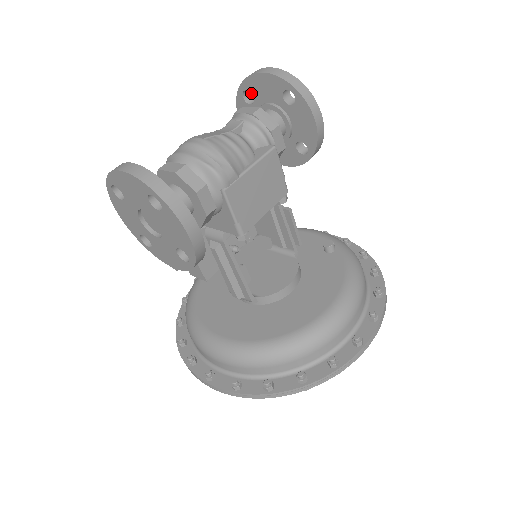
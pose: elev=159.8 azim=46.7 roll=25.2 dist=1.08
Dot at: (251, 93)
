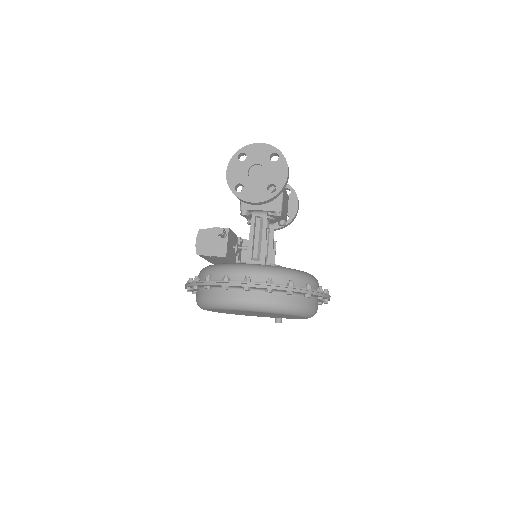
Dot at: occluded
